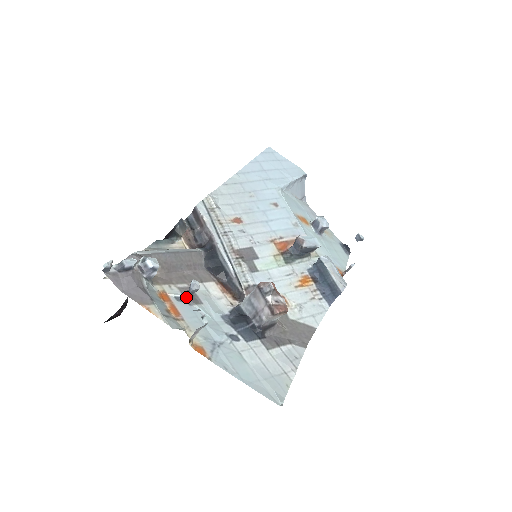
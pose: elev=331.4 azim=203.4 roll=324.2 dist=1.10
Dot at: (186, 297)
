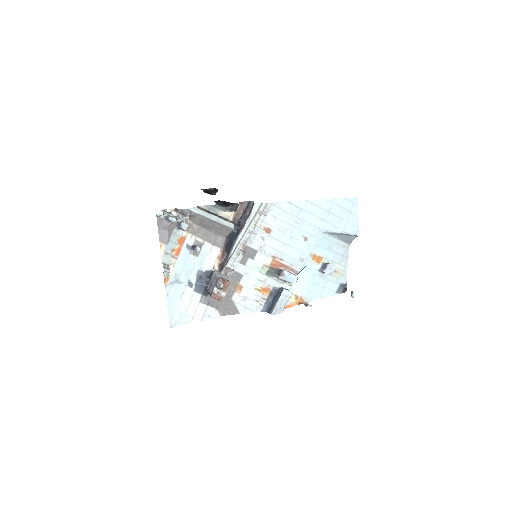
Dot at: (193, 248)
